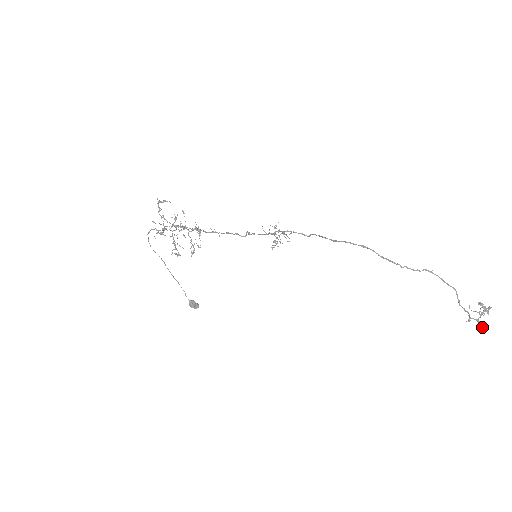
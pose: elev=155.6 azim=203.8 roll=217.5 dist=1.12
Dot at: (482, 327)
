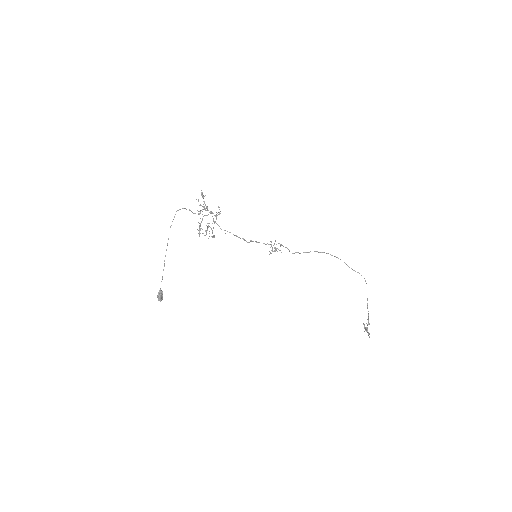
Dot at: occluded
